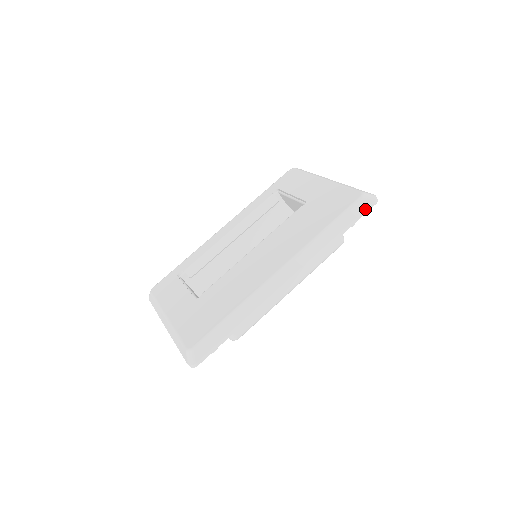
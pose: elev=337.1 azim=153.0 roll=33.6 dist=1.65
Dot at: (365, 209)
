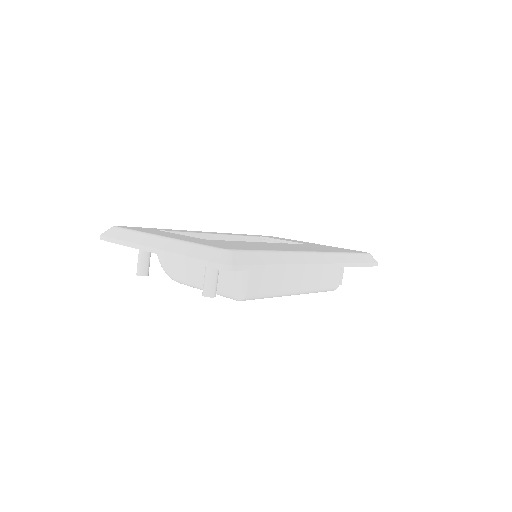
Dot at: (372, 262)
